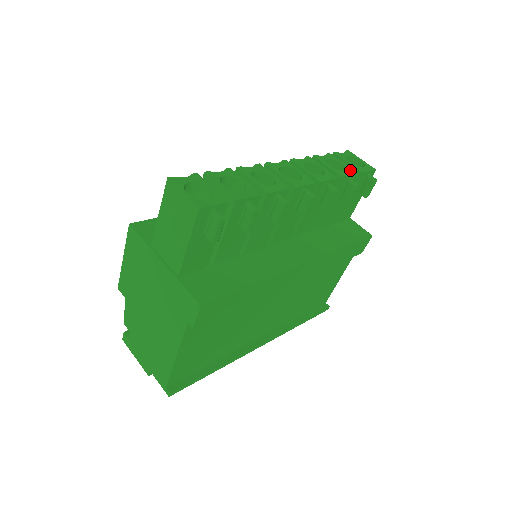
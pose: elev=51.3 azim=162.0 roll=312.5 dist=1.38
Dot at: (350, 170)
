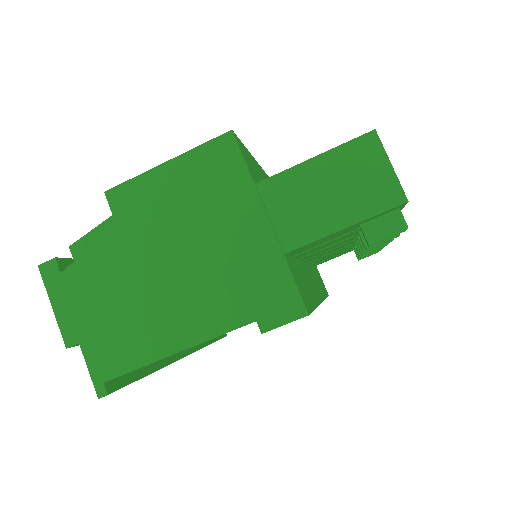
Dot at: occluded
